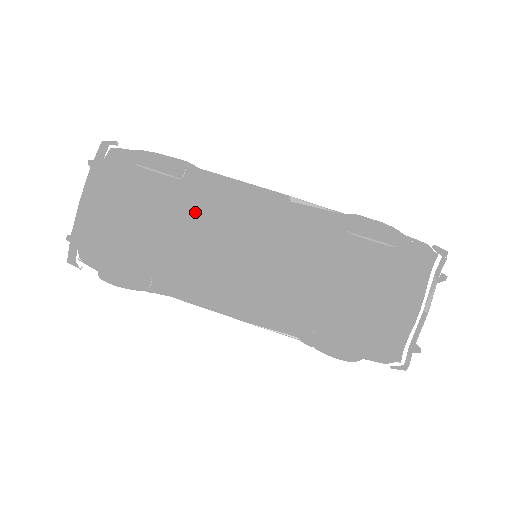
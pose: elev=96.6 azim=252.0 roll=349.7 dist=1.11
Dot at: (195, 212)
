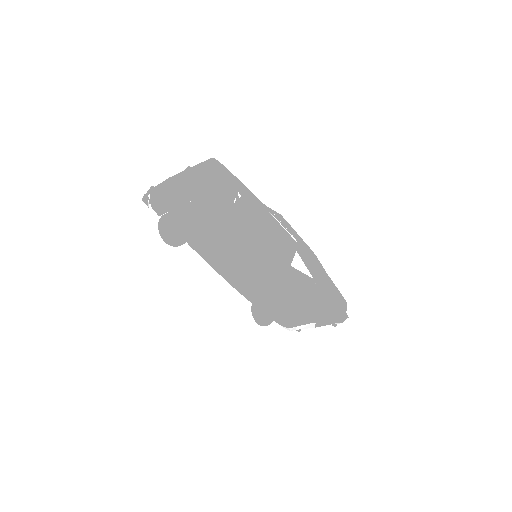
Dot at: (234, 238)
